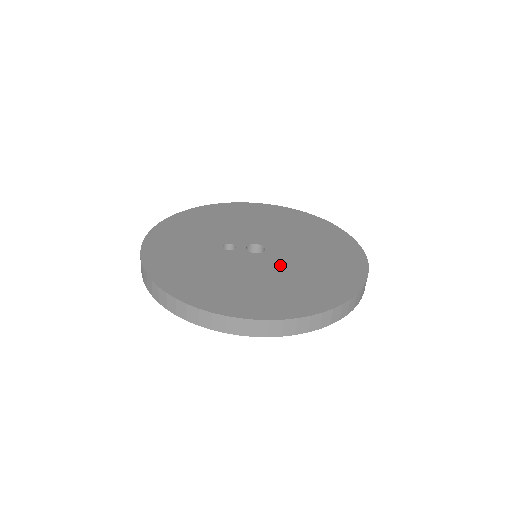
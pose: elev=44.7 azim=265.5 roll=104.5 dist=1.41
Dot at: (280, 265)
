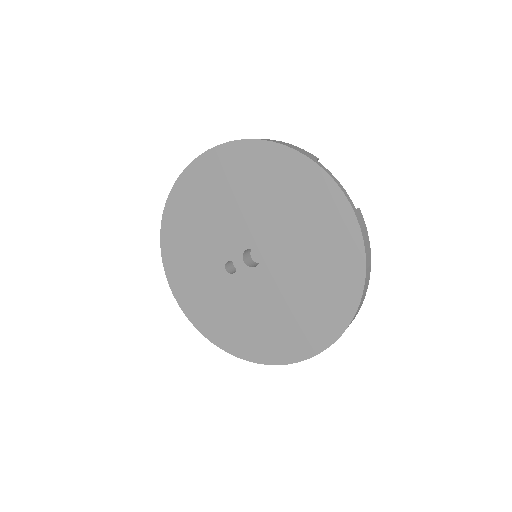
Dot at: (282, 278)
